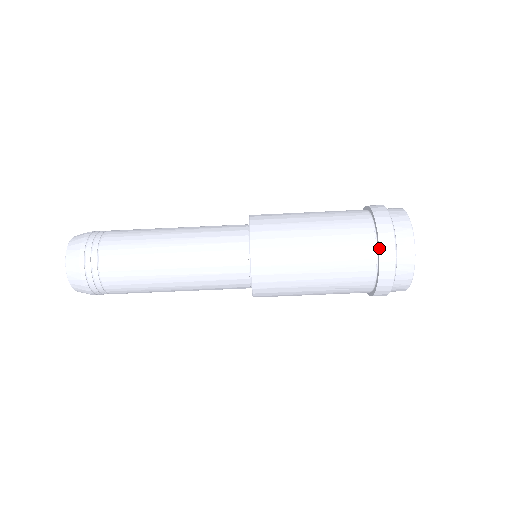
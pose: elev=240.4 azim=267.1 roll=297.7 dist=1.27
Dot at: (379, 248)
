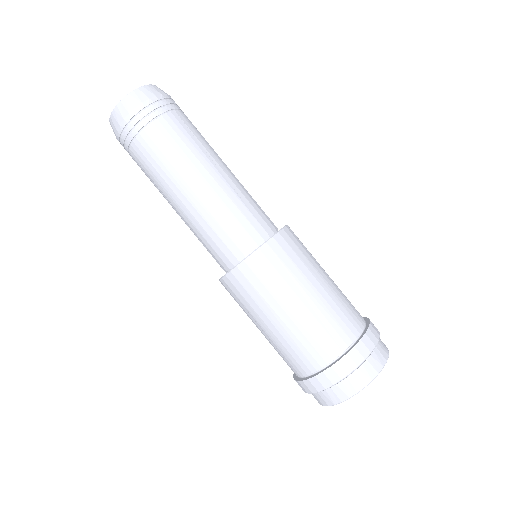
Dot at: (370, 322)
